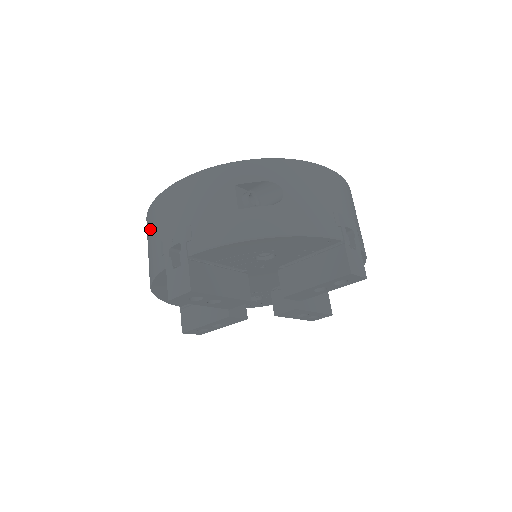
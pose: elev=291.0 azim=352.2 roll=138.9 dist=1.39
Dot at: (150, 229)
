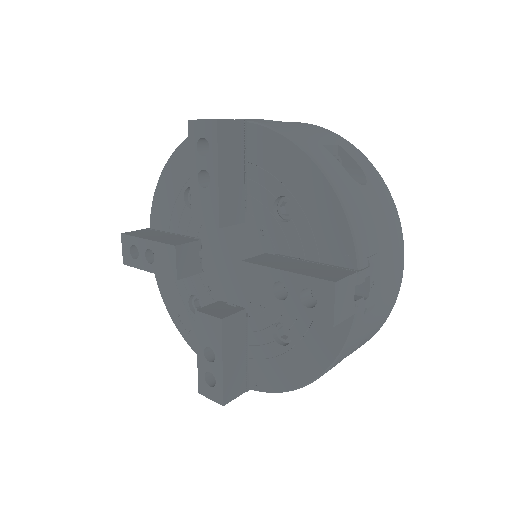
Dot at: occluded
